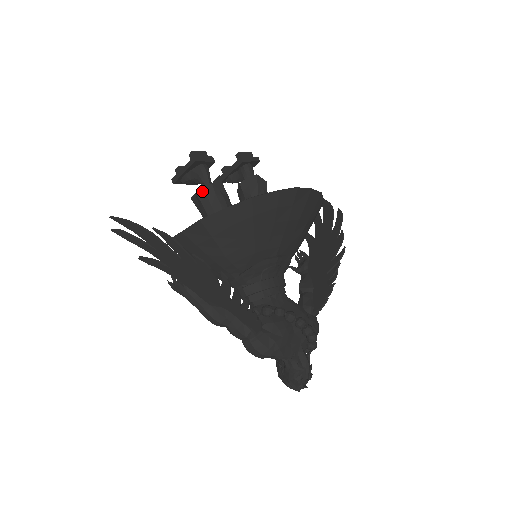
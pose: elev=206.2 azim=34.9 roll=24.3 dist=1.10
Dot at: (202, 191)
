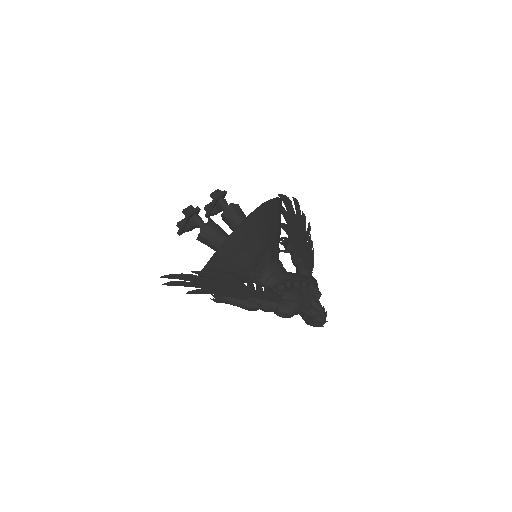
Dot at: (203, 232)
